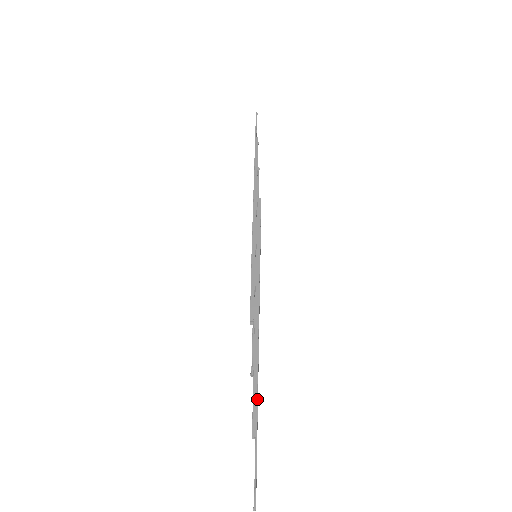
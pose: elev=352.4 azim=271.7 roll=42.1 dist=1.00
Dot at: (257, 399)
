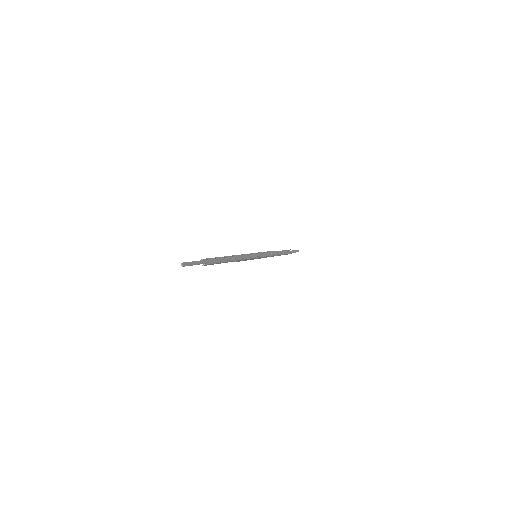
Dot at: (214, 259)
